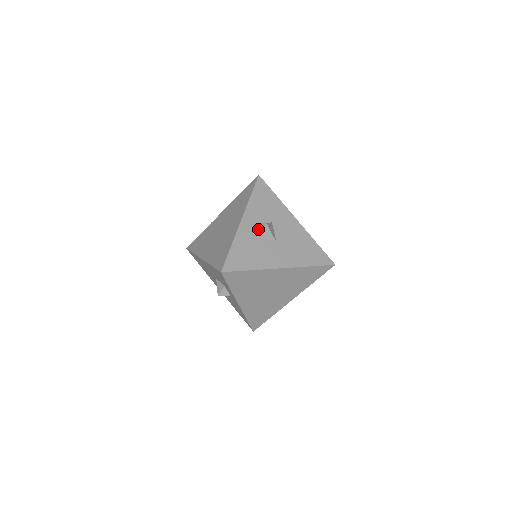
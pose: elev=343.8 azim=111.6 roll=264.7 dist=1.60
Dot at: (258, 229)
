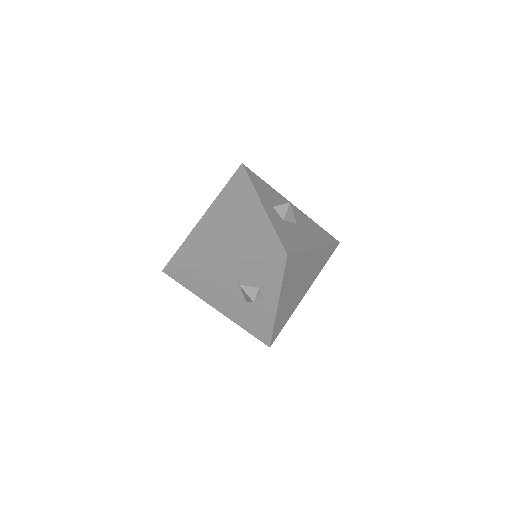
Dot at: (281, 212)
